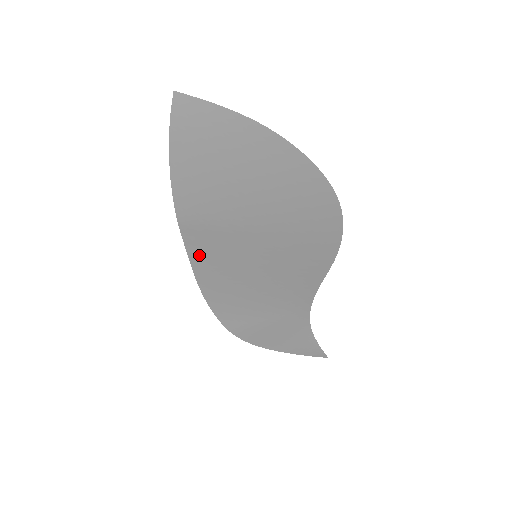
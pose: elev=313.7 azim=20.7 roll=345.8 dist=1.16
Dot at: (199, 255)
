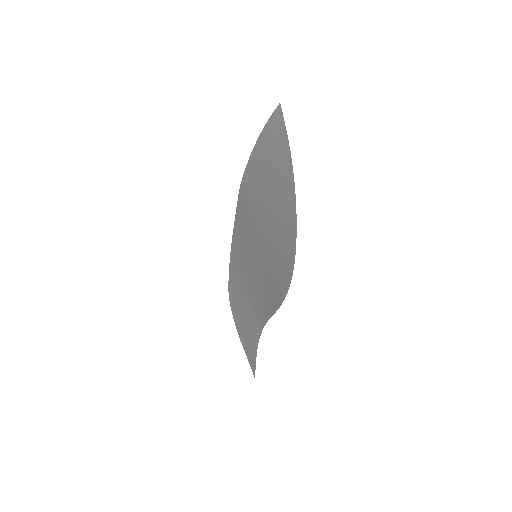
Dot at: (239, 223)
